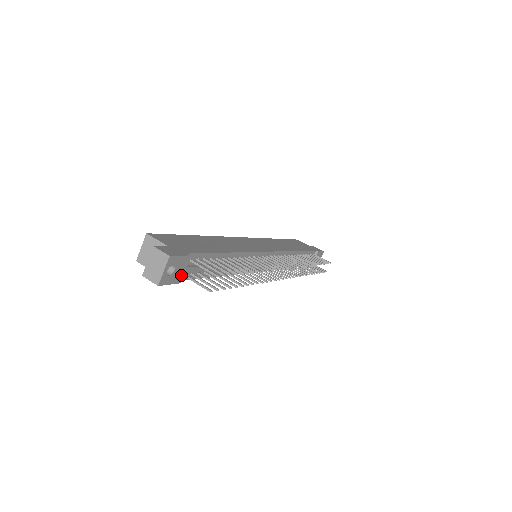
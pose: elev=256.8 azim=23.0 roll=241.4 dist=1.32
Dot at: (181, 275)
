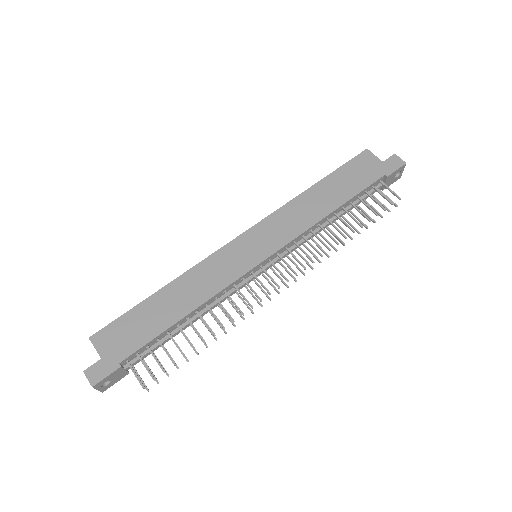
Dot at: (124, 373)
